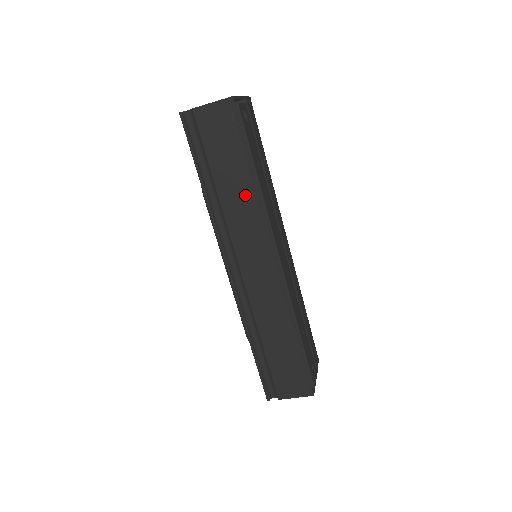
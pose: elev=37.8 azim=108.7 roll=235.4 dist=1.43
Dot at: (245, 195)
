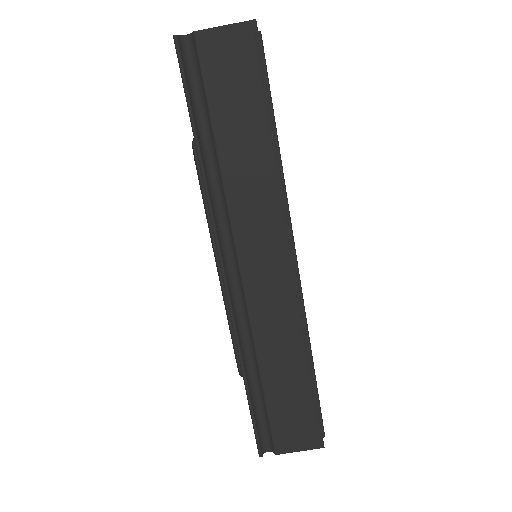
Dot at: (259, 165)
